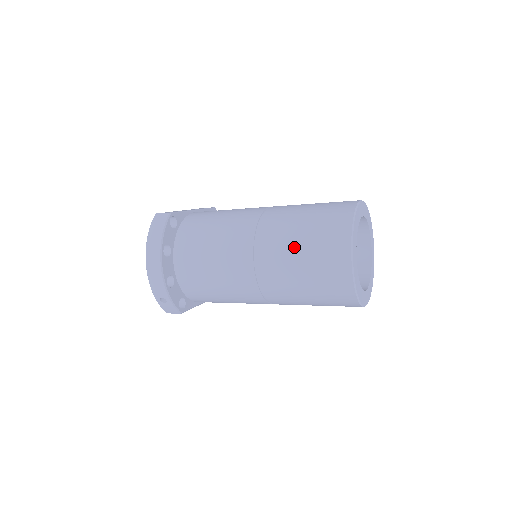
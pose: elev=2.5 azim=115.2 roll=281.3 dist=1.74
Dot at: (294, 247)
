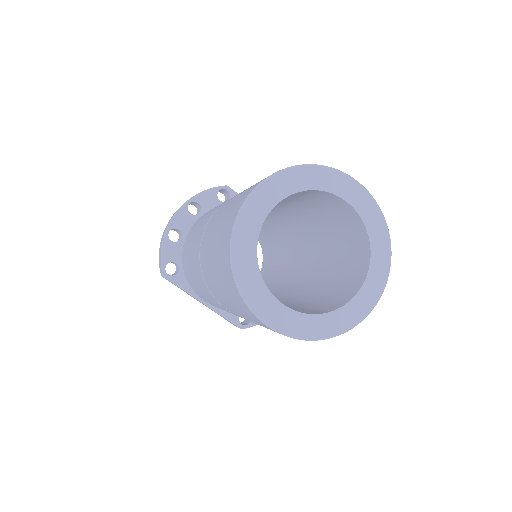
Dot at: occluded
